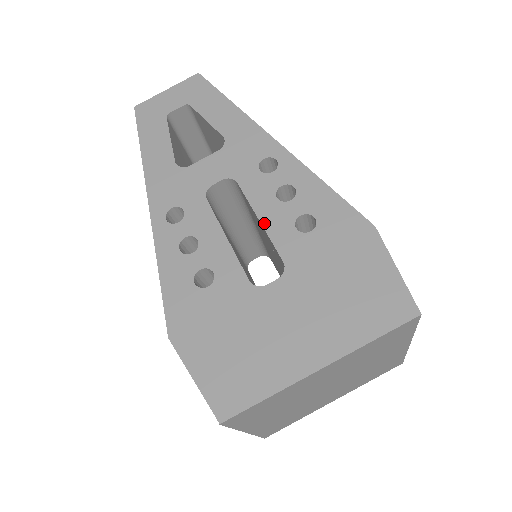
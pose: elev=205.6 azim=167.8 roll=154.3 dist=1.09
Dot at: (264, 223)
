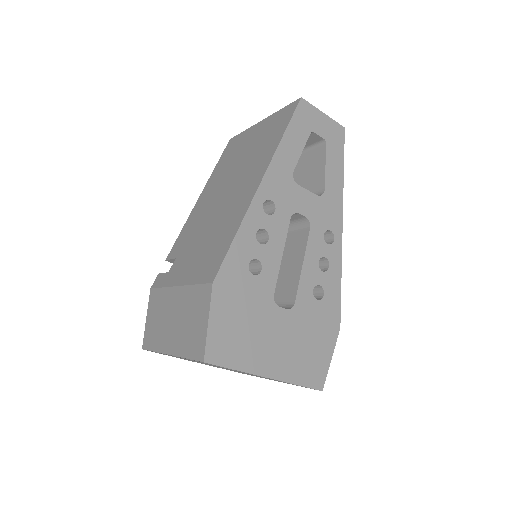
Dot at: (304, 269)
